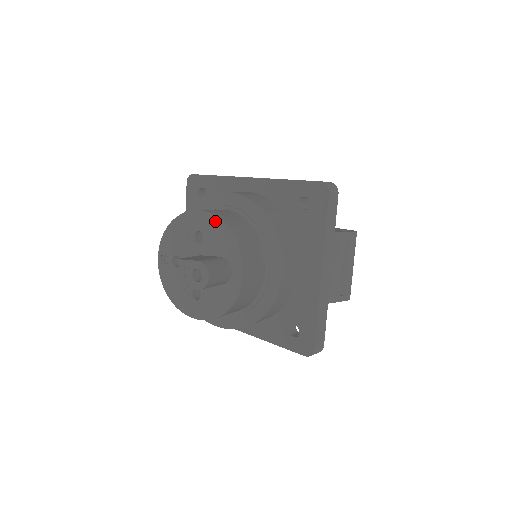
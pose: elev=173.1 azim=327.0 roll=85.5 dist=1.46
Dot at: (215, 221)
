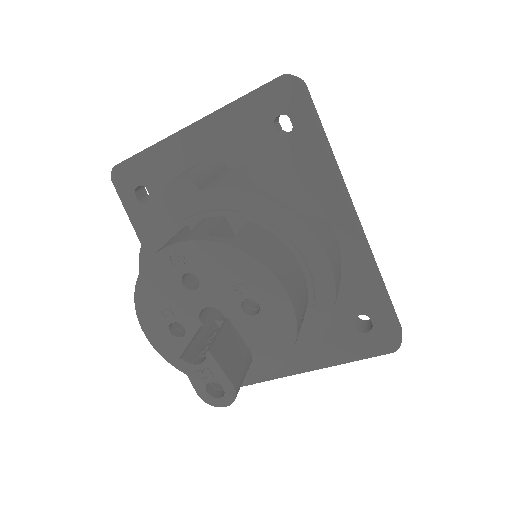
Dot at: (289, 325)
